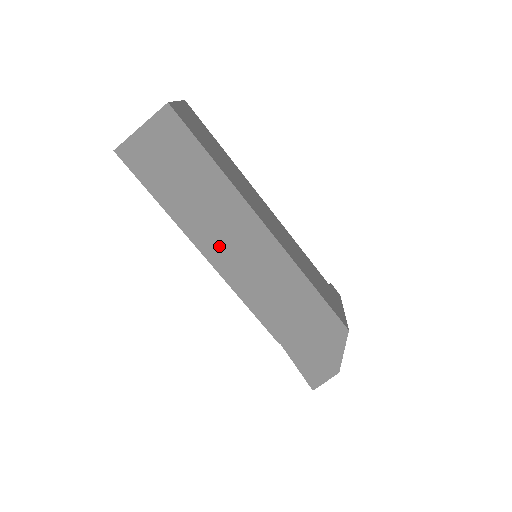
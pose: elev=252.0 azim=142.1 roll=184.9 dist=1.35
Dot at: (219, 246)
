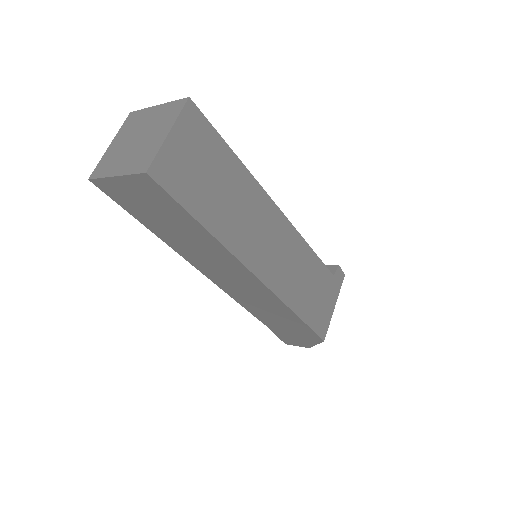
Dot at: (209, 268)
